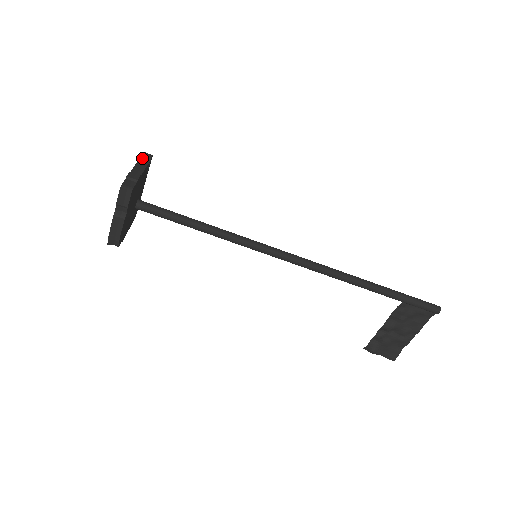
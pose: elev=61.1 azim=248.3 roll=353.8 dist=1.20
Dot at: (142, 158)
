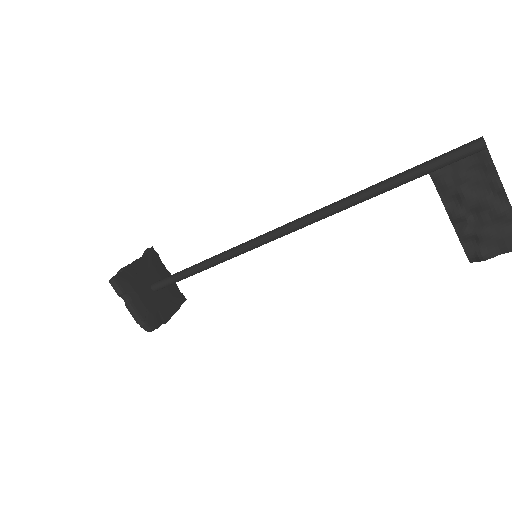
Dot at: (144, 254)
